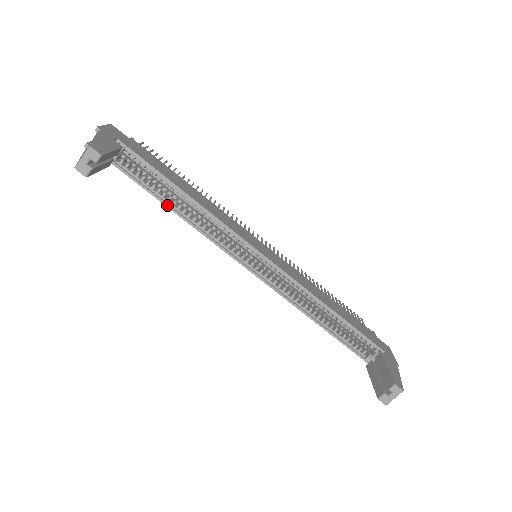
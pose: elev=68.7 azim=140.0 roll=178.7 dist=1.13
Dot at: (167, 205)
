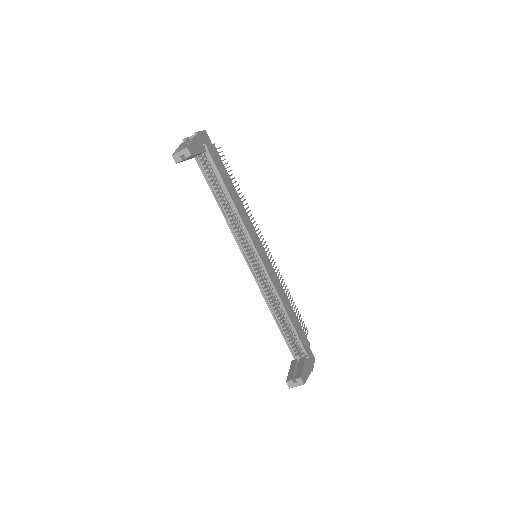
Dot at: (215, 198)
